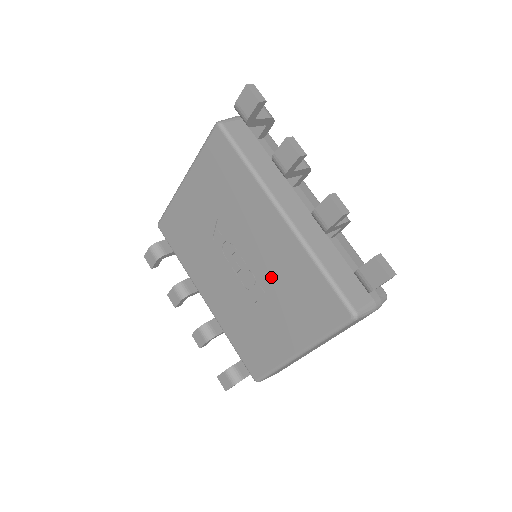
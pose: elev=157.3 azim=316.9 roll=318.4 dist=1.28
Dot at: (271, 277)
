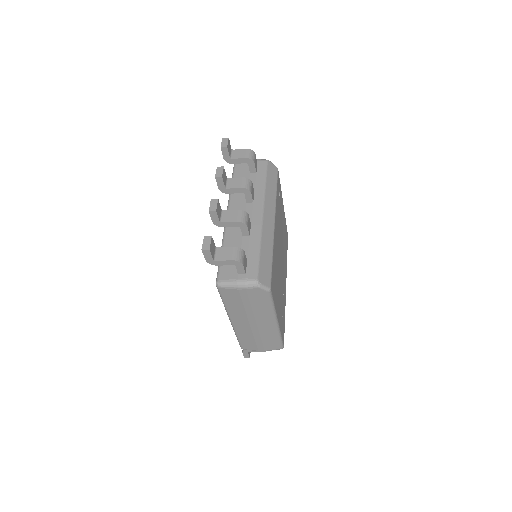
Dot at: occluded
